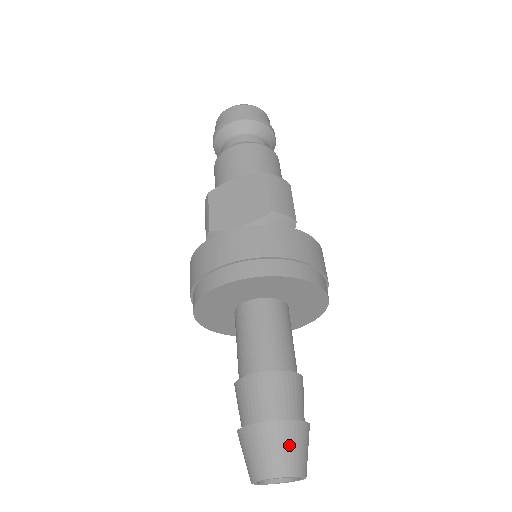
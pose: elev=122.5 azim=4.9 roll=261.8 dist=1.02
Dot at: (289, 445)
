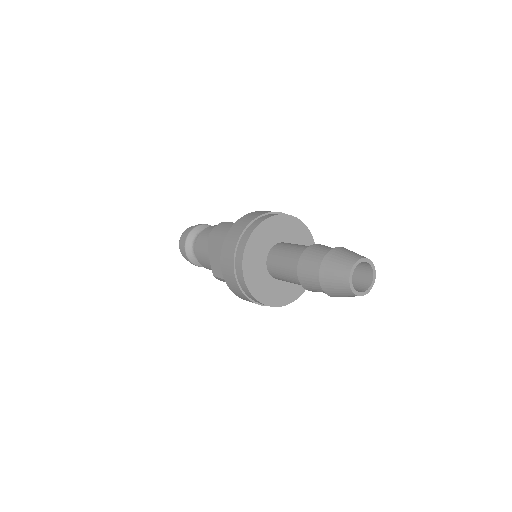
Dot at: occluded
